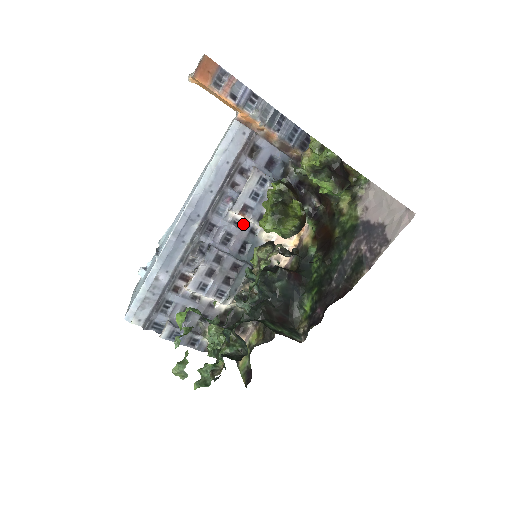
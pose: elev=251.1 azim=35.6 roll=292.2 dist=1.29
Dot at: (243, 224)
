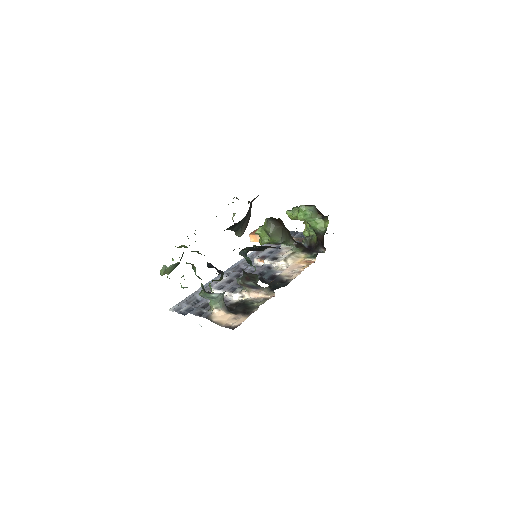
Dot at: (263, 265)
